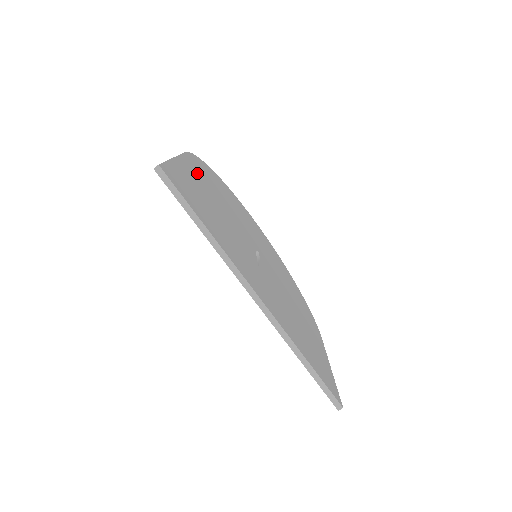
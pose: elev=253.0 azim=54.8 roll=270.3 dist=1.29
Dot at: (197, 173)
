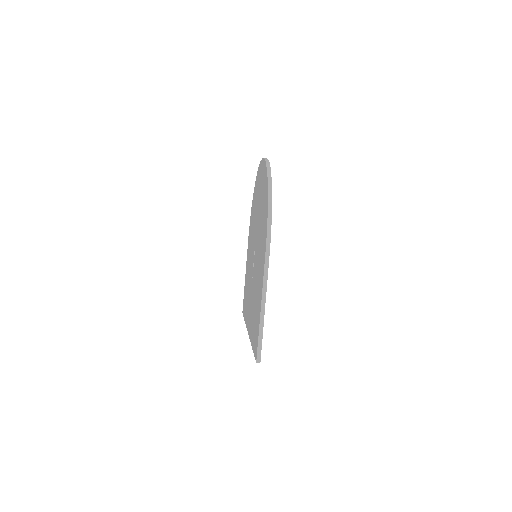
Dot at: occluded
